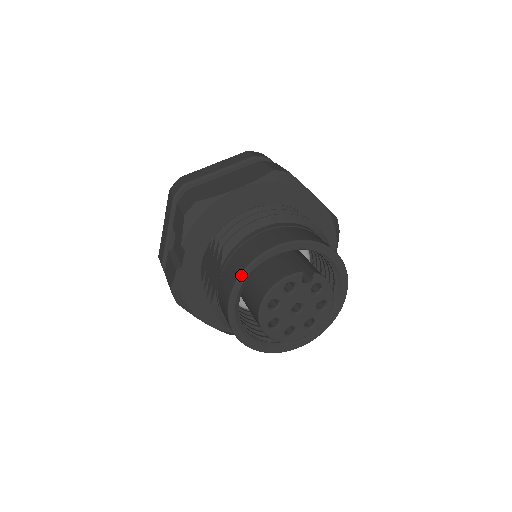
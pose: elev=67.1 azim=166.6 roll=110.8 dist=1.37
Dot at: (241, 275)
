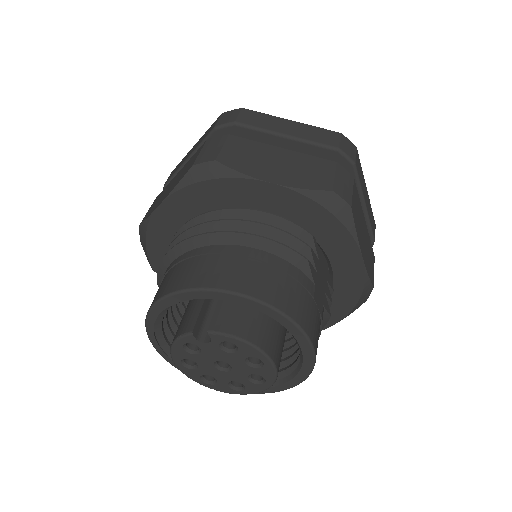
Dot at: (146, 331)
